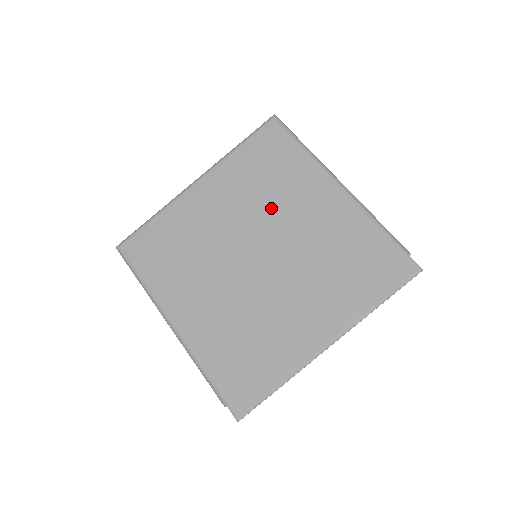
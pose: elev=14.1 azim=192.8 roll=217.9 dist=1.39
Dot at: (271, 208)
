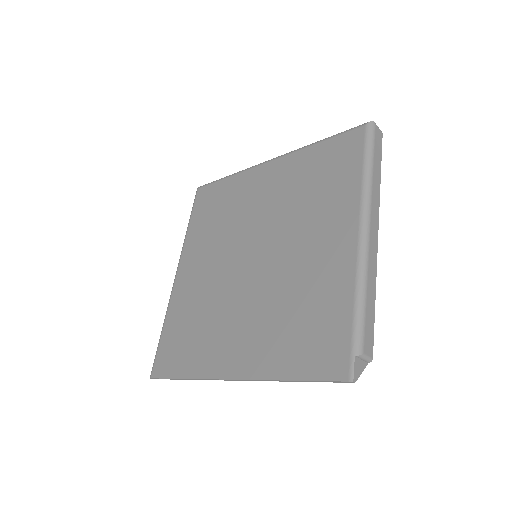
Dot at: (294, 218)
